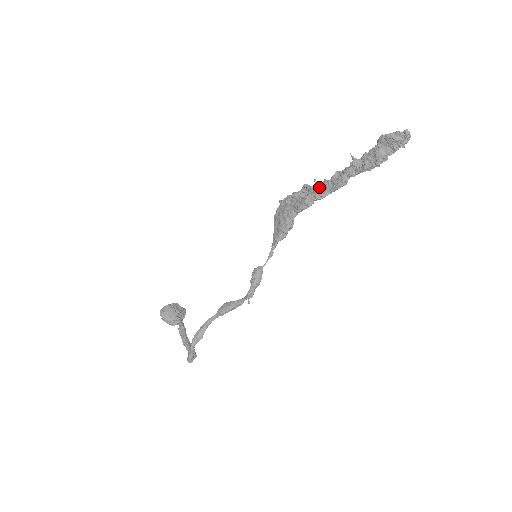
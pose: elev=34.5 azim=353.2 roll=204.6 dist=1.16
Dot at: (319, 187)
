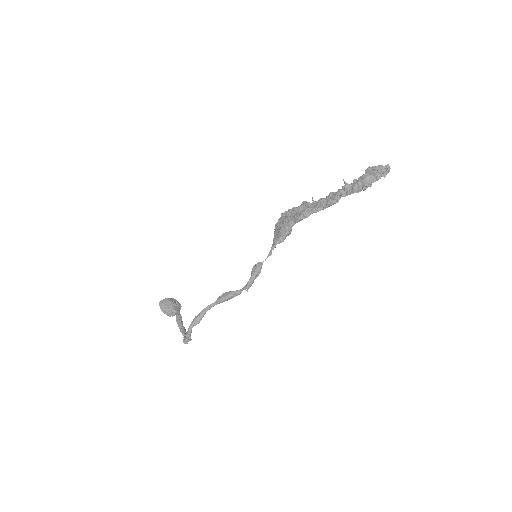
Dot at: (316, 203)
